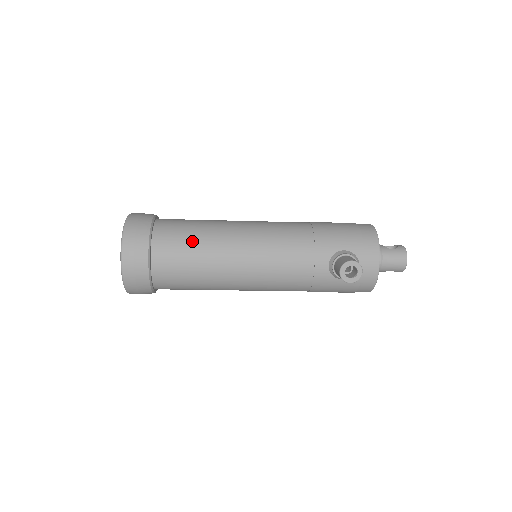
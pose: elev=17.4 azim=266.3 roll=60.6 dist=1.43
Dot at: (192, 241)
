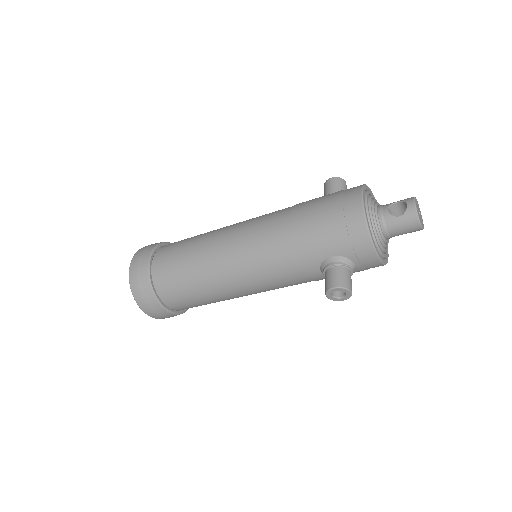
Dot at: (187, 285)
